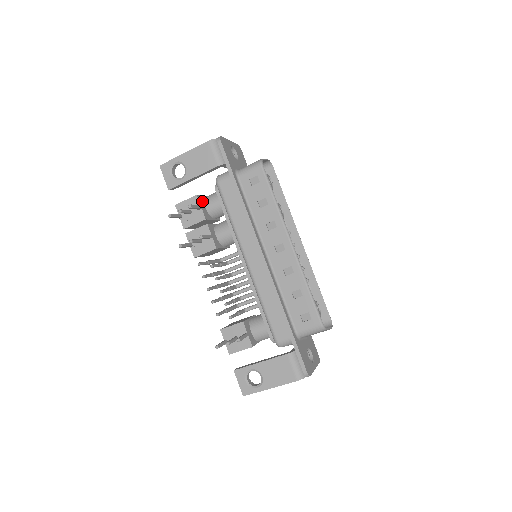
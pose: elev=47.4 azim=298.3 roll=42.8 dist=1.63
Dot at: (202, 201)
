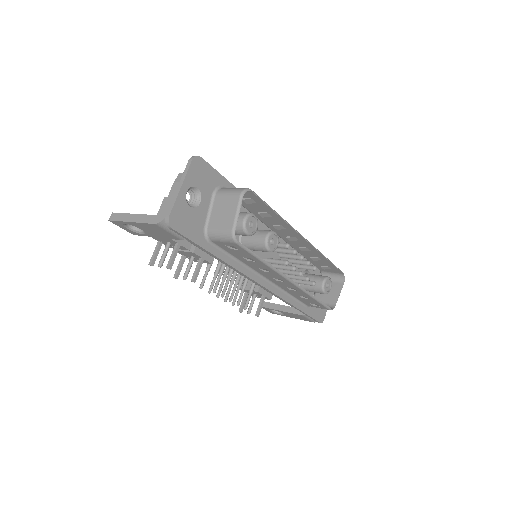
Dot at: occluded
